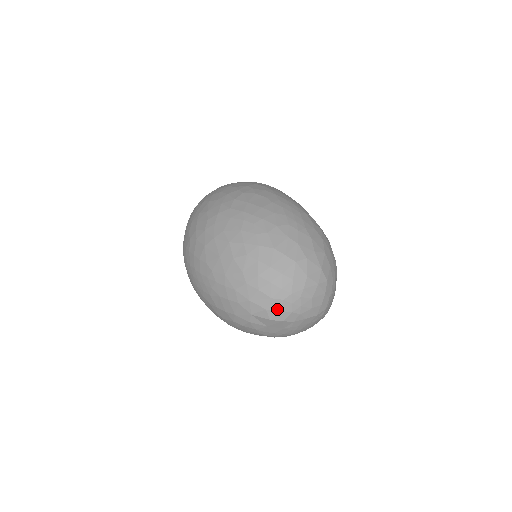
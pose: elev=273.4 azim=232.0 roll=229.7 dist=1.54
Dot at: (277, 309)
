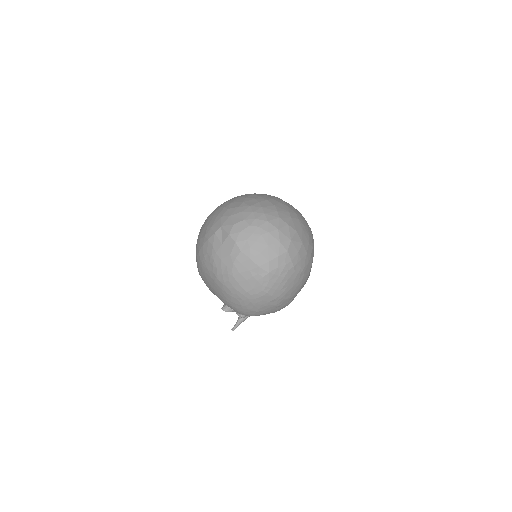
Dot at: (240, 229)
